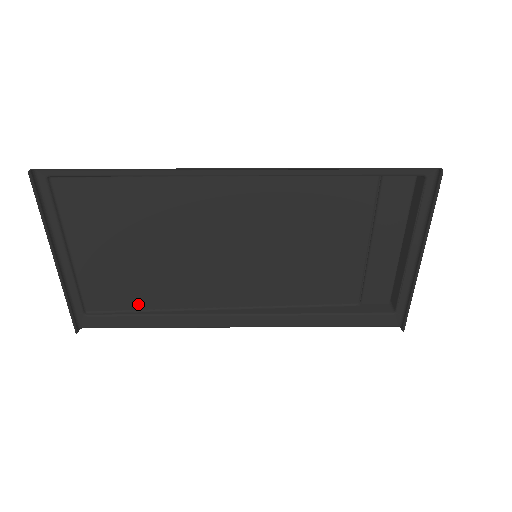
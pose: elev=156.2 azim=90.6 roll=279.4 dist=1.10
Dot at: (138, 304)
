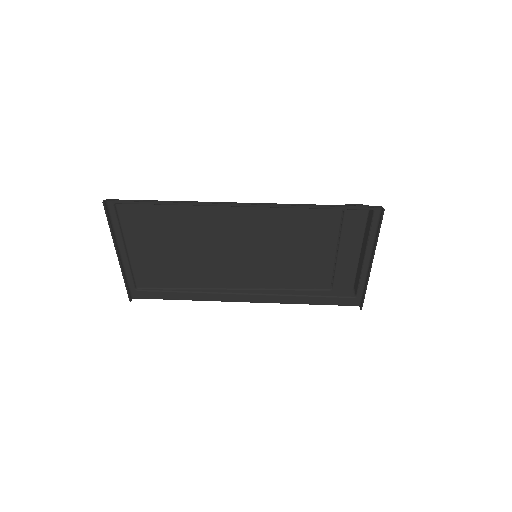
Dot at: (173, 284)
